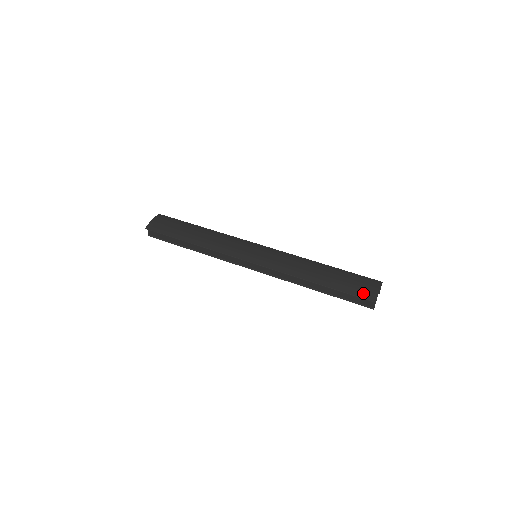
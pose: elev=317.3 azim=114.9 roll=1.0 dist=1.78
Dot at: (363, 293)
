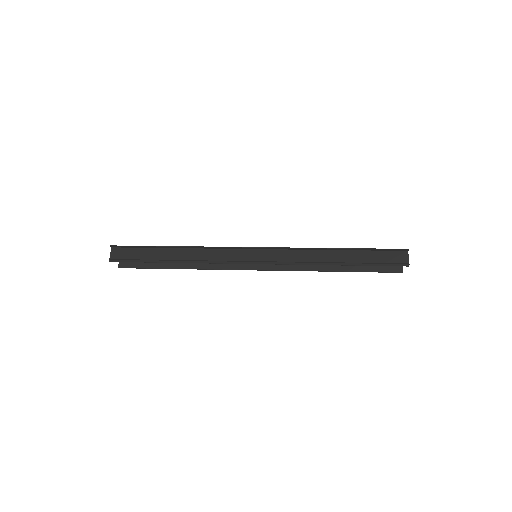
Dot at: (391, 249)
